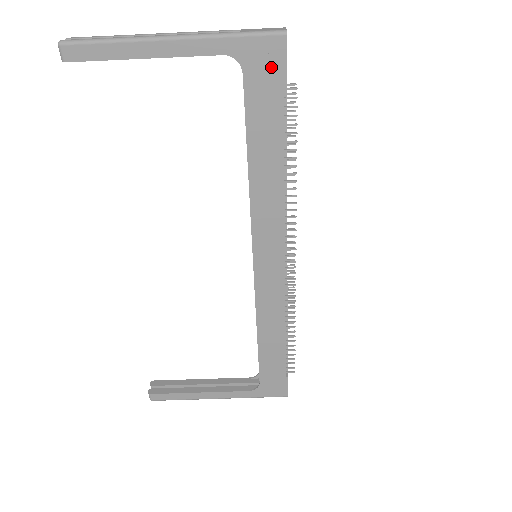
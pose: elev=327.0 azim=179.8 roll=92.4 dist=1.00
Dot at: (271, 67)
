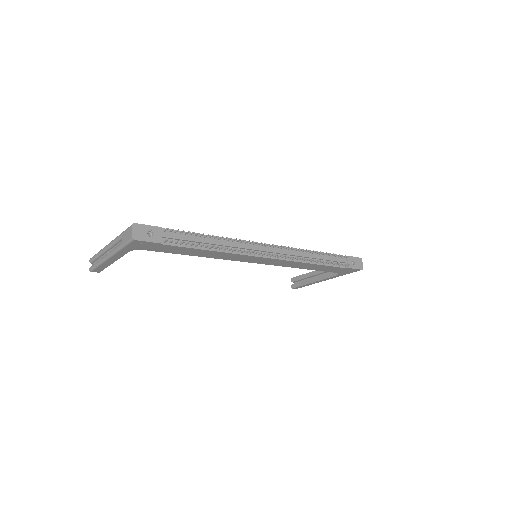
Dot at: (148, 245)
